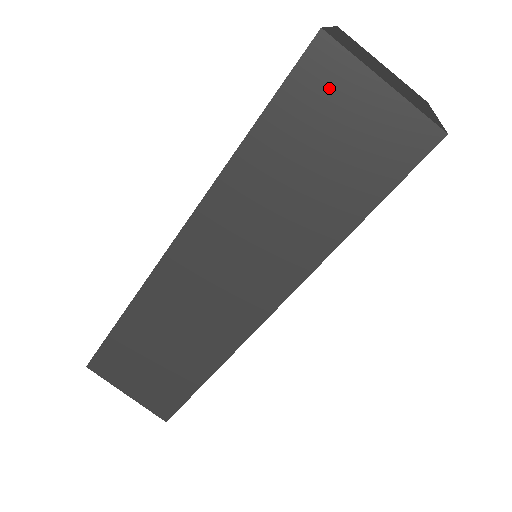
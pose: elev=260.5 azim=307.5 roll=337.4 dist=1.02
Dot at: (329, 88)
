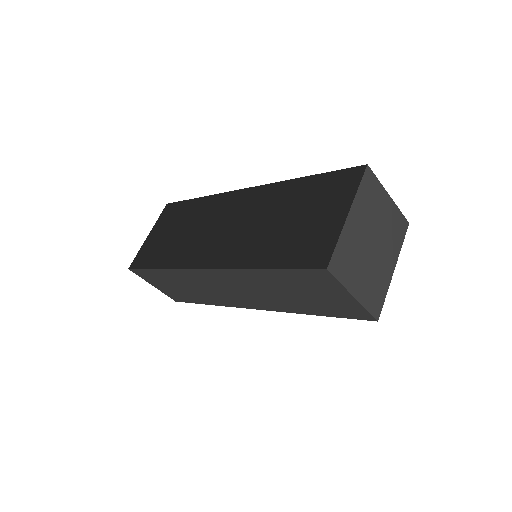
Dot at: (321, 283)
